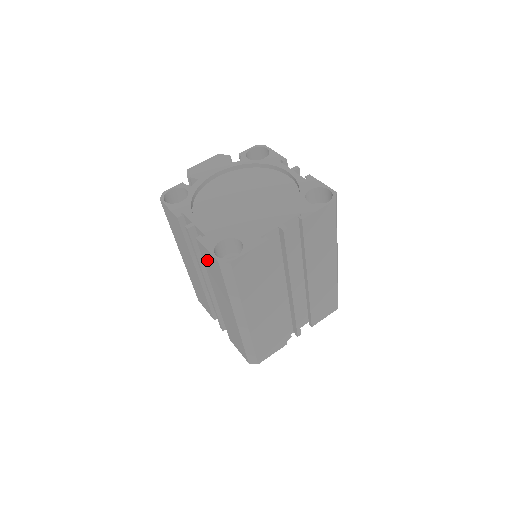
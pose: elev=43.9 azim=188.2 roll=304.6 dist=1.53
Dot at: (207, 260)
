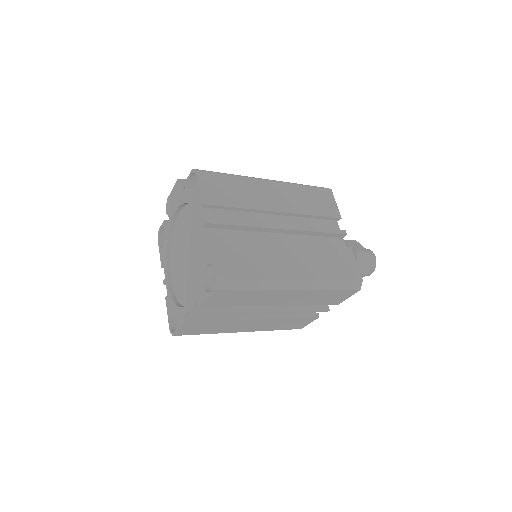
Dot at: occluded
